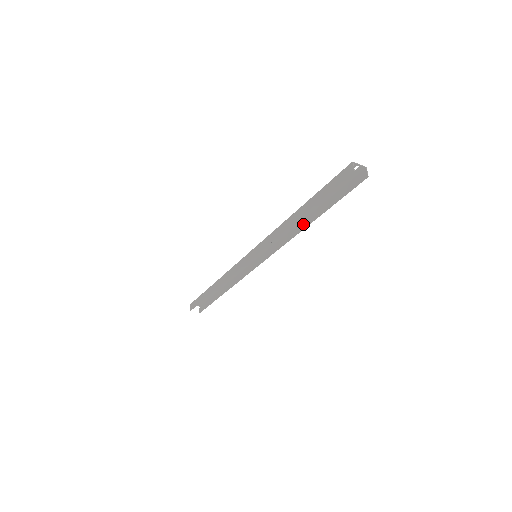
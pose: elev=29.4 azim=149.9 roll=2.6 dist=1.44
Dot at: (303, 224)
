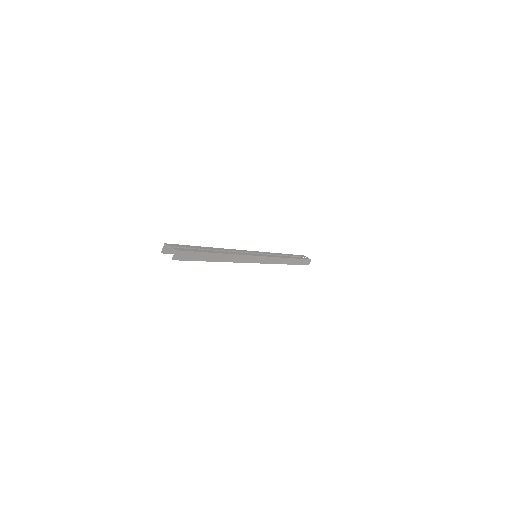
Dot at: (225, 258)
